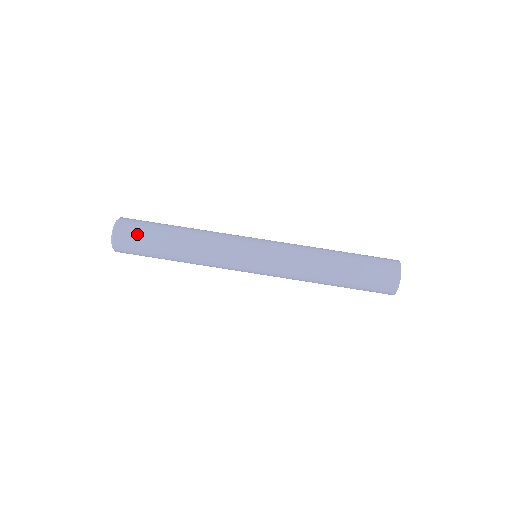
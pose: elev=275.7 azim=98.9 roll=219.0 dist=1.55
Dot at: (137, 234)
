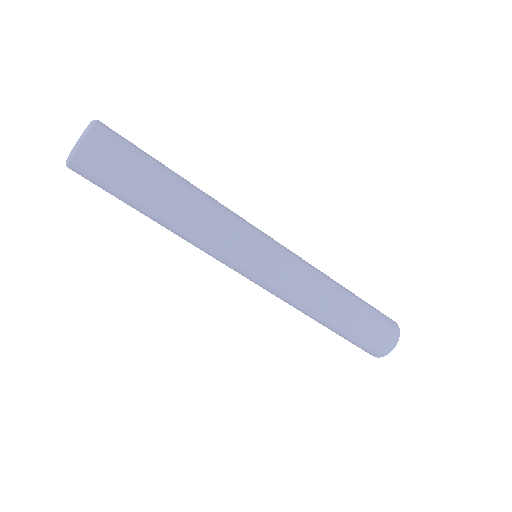
Dot at: (110, 174)
